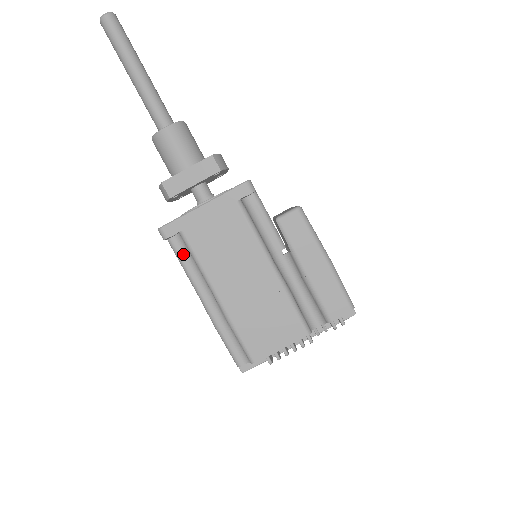
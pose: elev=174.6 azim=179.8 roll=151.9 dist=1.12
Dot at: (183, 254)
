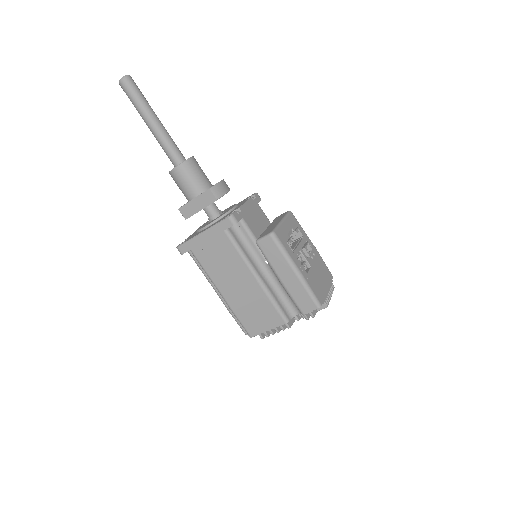
Dot at: occluded
